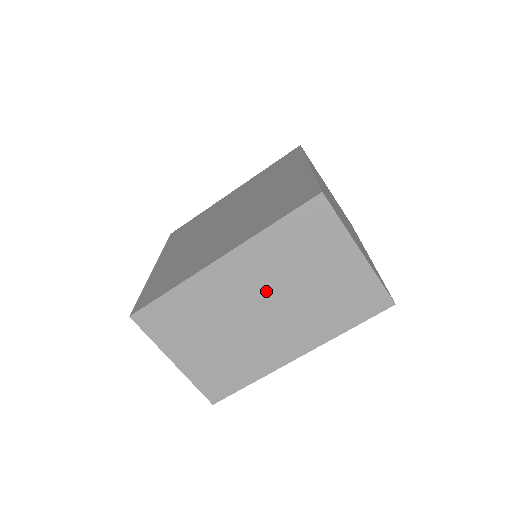
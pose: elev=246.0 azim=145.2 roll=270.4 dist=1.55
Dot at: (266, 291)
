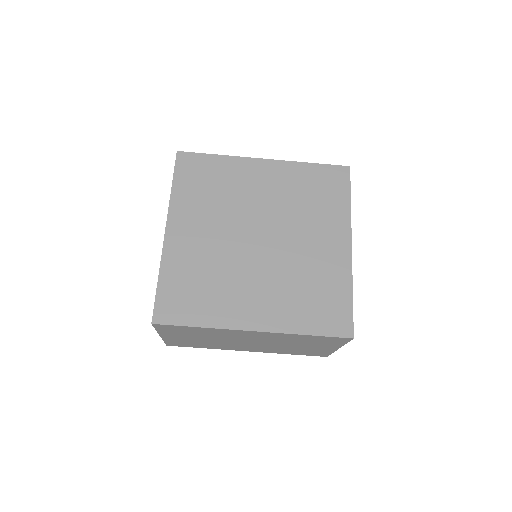
Dot at: (264, 341)
